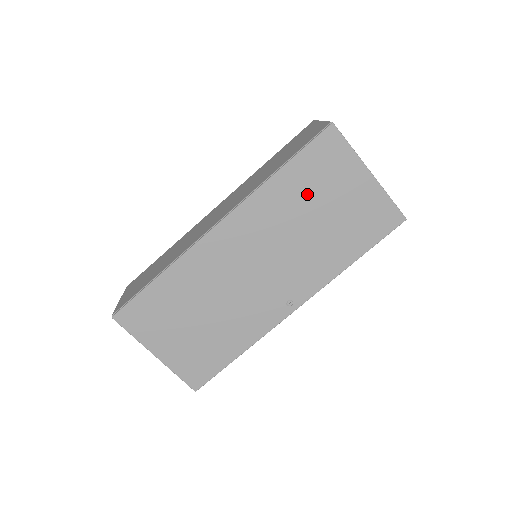
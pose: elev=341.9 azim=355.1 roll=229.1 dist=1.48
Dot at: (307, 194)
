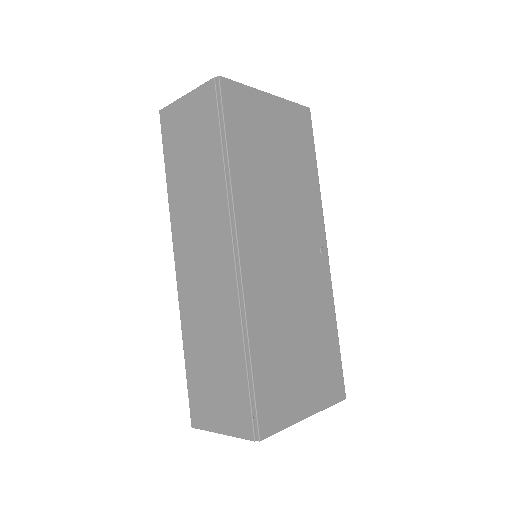
Dot at: (257, 154)
